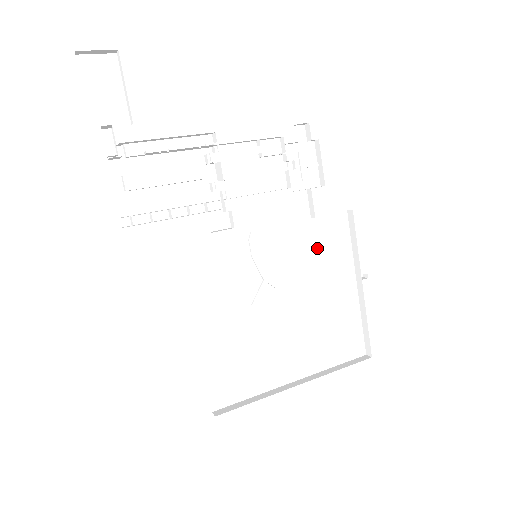
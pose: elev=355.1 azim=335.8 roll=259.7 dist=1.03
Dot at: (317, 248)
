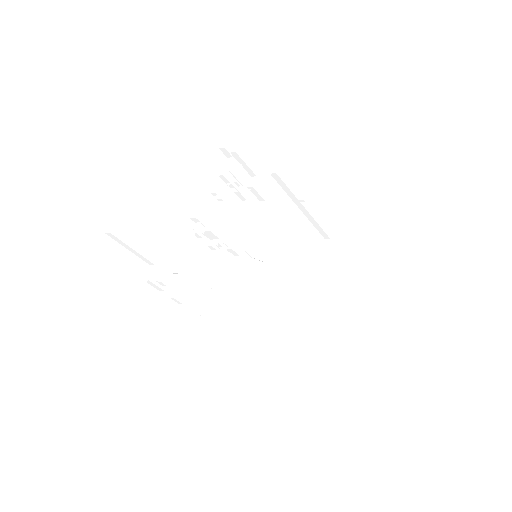
Dot at: (273, 214)
